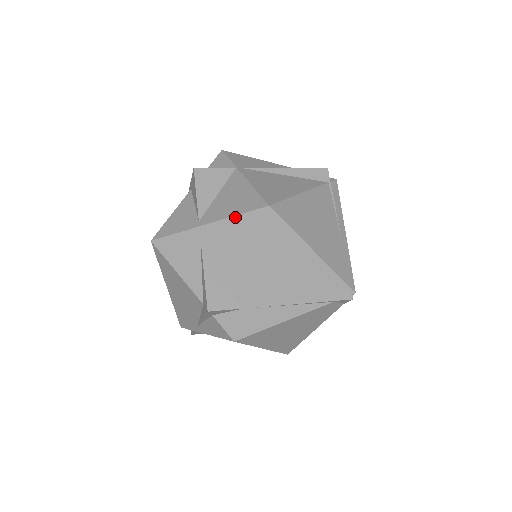
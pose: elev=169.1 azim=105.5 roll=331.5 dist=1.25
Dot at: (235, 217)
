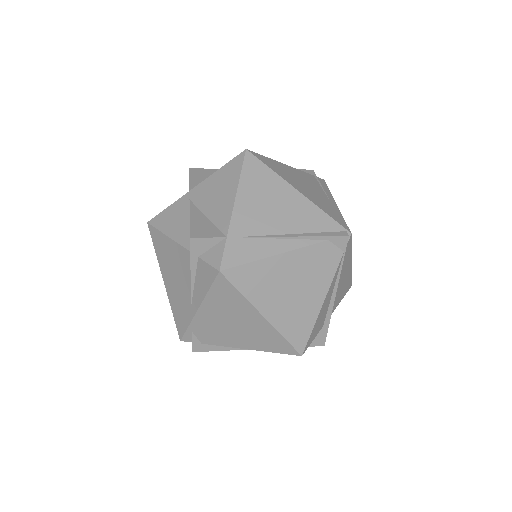
Dot at: (219, 170)
